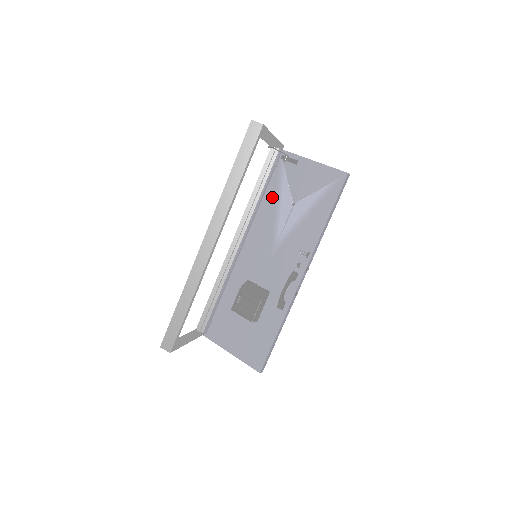
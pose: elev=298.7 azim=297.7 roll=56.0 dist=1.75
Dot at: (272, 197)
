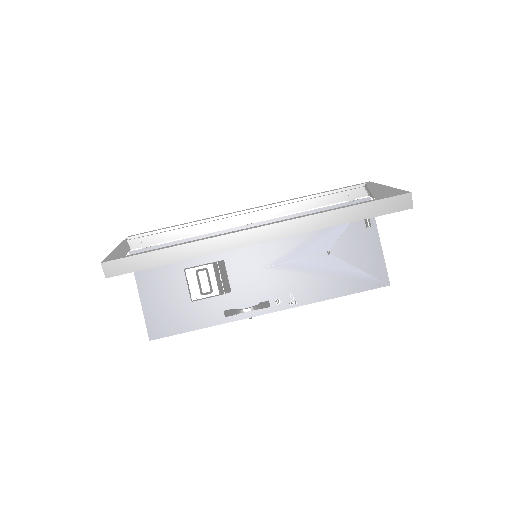
Dot at: occluded
